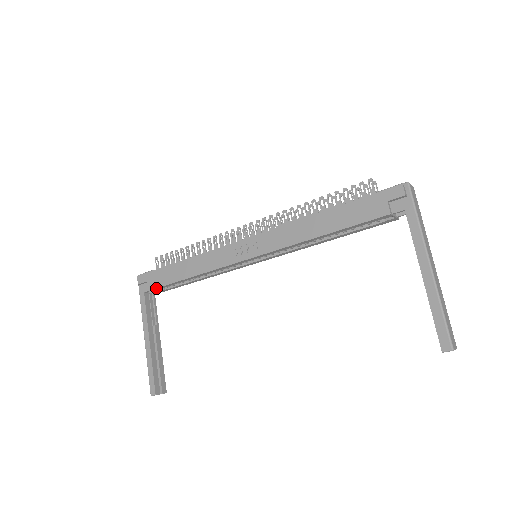
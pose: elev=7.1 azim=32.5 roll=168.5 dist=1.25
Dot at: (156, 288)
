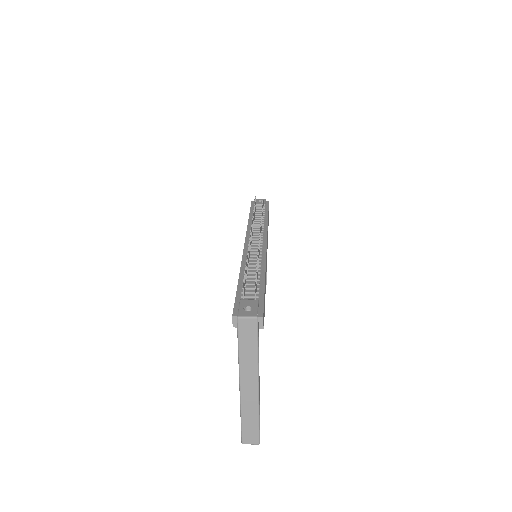
Dot at: occluded
